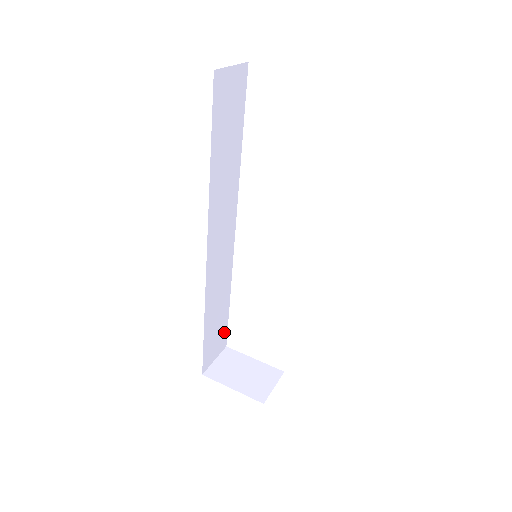
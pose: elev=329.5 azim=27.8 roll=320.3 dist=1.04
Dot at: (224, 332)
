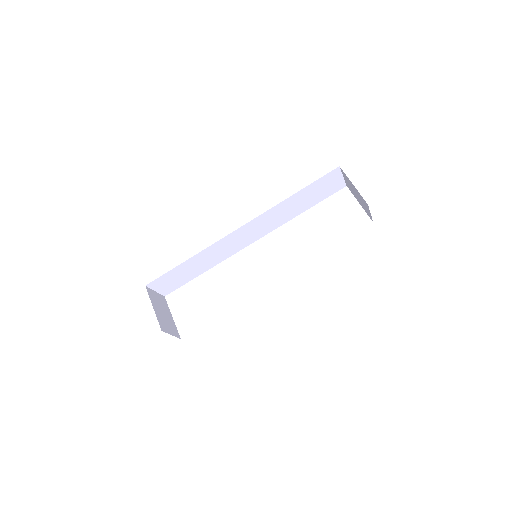
Dot at: (178, 285)
